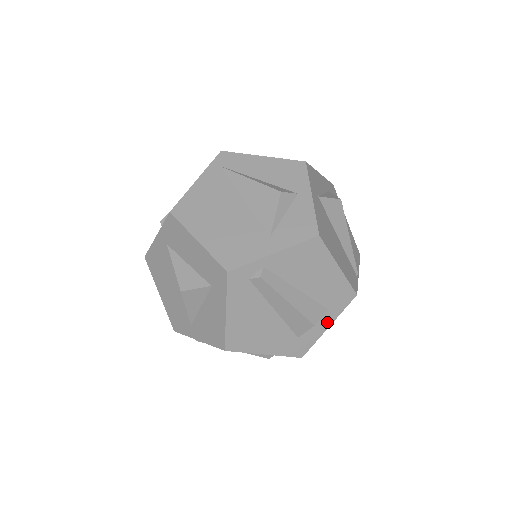
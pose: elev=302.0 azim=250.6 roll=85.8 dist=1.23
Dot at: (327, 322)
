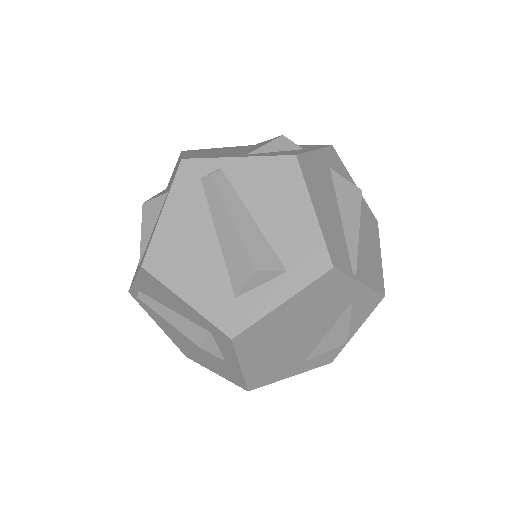
Dot at: (281, 293)
